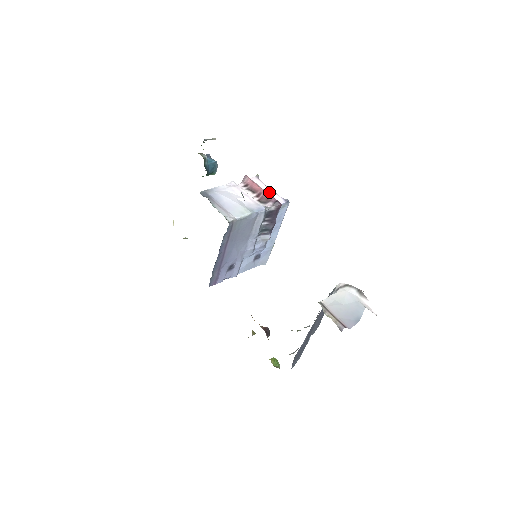
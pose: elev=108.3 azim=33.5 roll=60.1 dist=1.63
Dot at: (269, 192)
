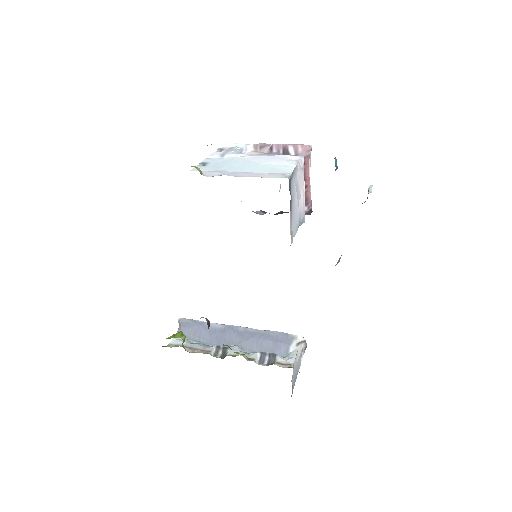
Dot at: occluded
